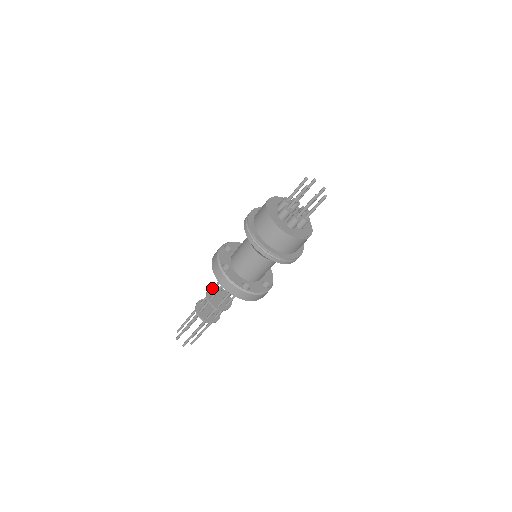
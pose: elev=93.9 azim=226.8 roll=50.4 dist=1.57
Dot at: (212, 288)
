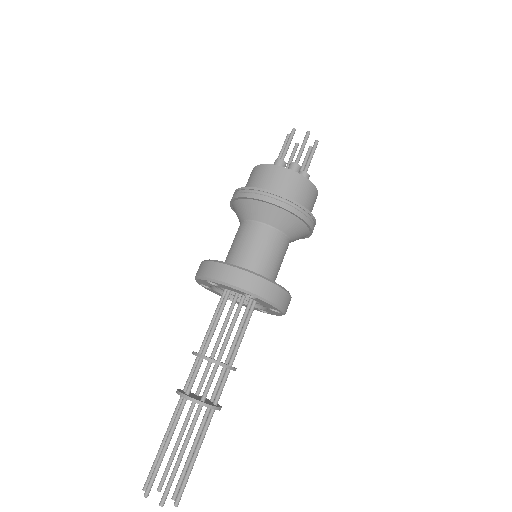
Dot at: occluded
